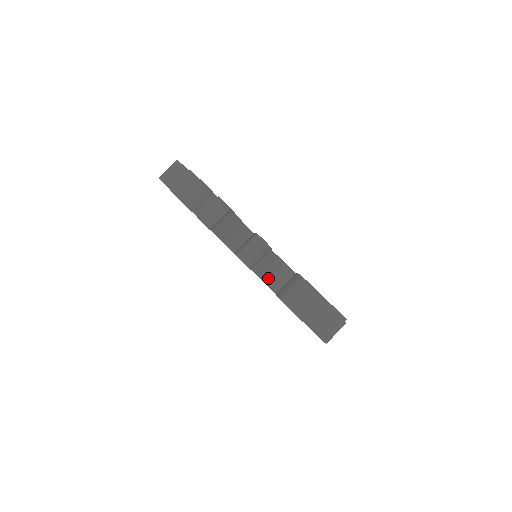
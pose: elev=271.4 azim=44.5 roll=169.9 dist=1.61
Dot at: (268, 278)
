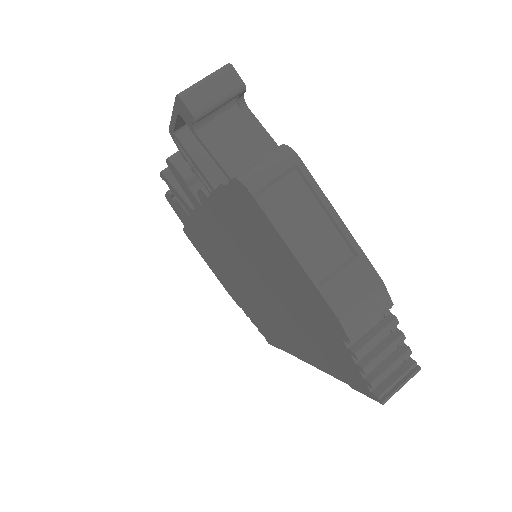
Dot at: occluded
